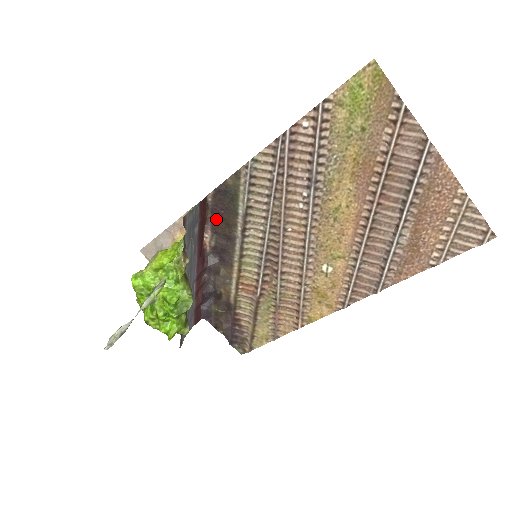
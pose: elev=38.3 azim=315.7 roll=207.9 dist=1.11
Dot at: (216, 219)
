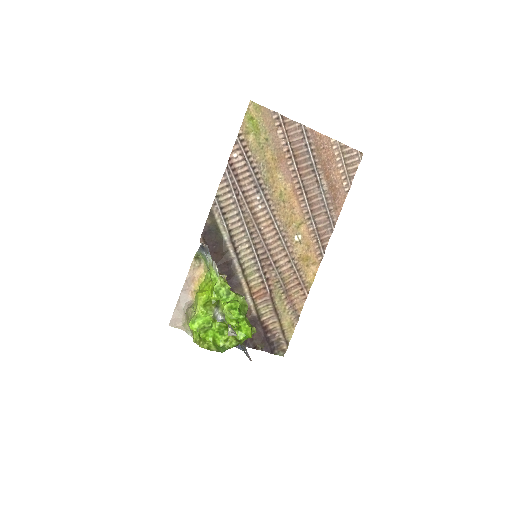
Dot at: (213, 256)
